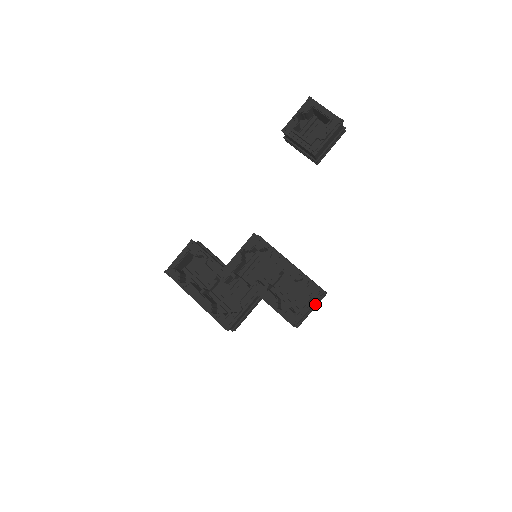
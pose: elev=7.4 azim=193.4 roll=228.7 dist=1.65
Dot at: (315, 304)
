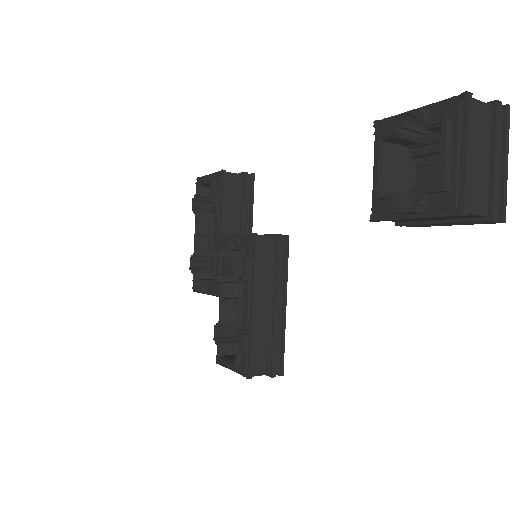
Dot at: occluded
